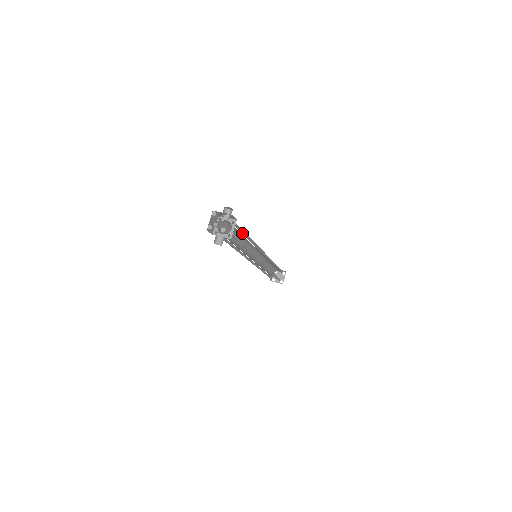
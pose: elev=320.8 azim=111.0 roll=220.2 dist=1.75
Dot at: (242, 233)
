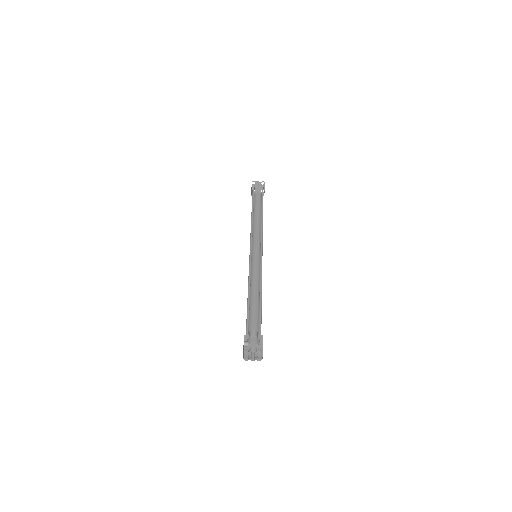
Dot at: (259, 308)
